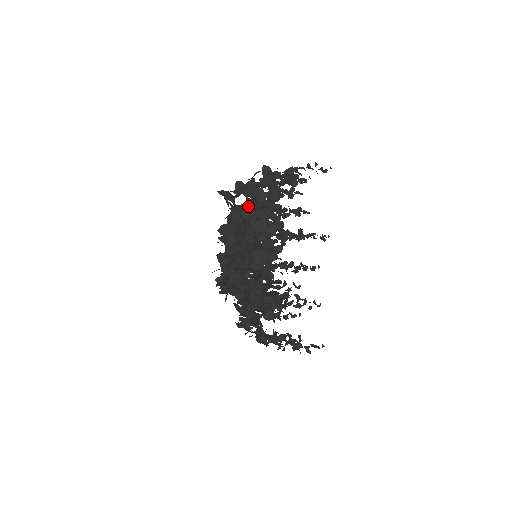
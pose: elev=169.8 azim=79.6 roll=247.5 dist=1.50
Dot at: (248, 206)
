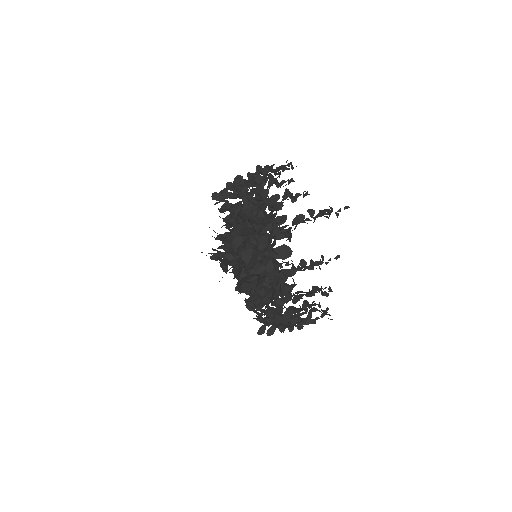
Dot at: occluded
